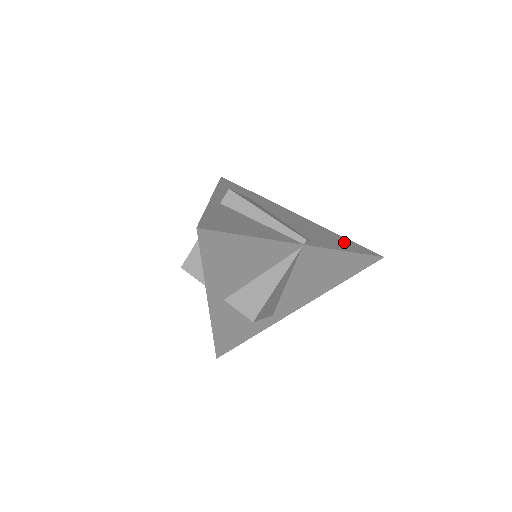
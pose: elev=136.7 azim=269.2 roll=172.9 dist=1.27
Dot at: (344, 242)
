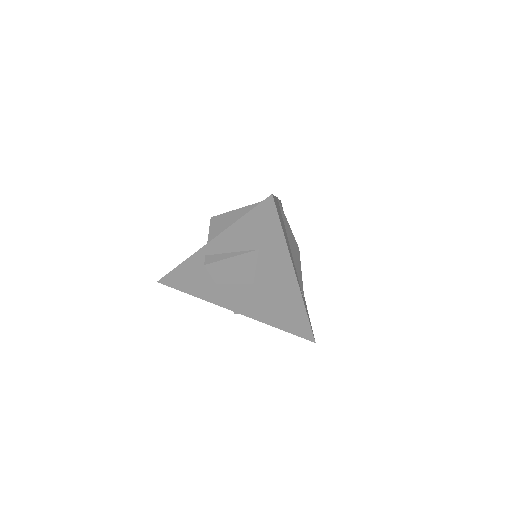
Dot at: (293, 320)
